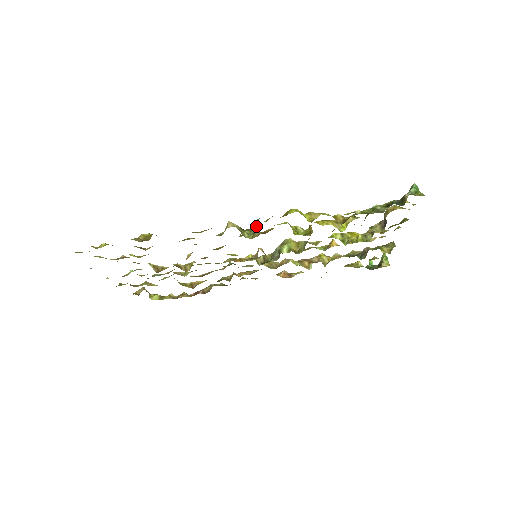
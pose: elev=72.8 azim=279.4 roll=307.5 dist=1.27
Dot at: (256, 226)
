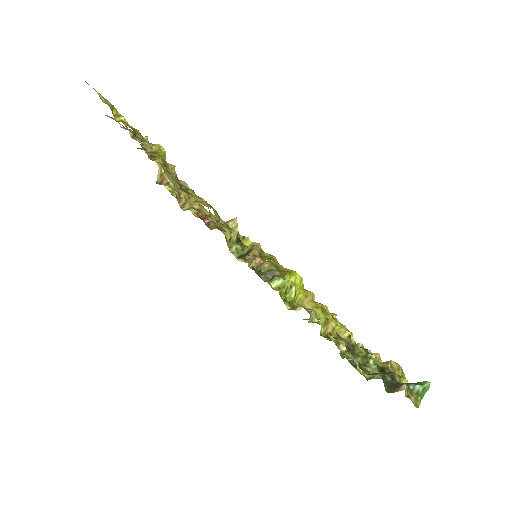
Dot at: (248, 253)
